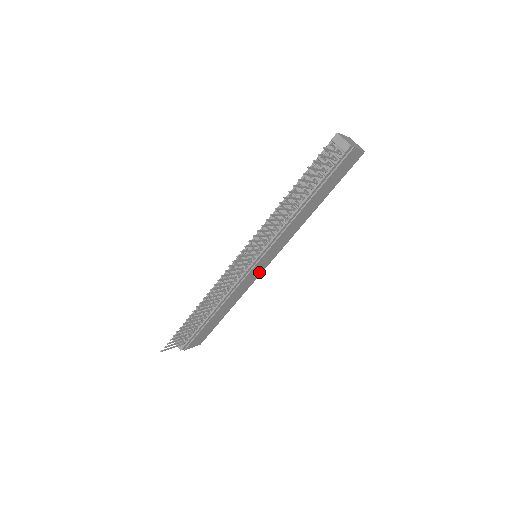
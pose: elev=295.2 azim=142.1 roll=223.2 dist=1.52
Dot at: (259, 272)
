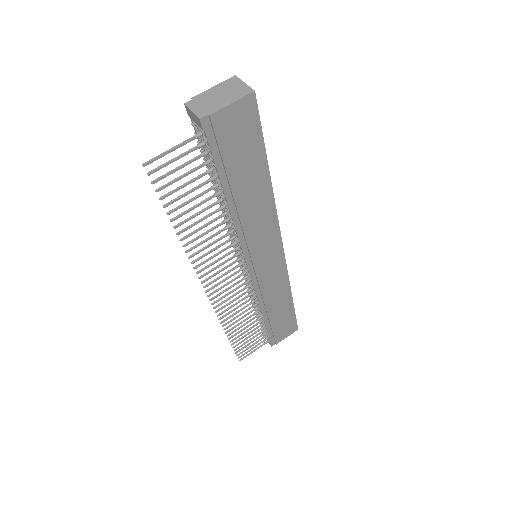
Dot at: (279, 265)
